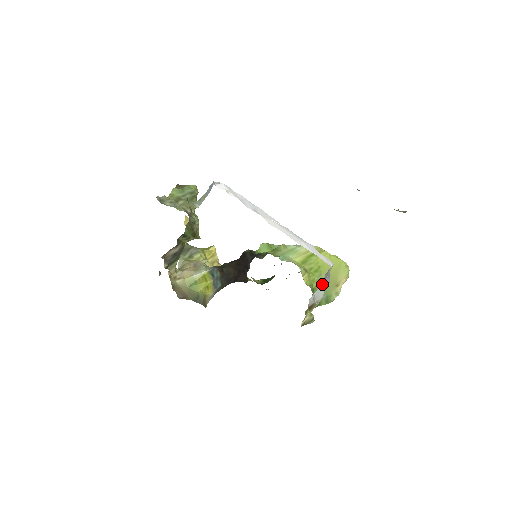
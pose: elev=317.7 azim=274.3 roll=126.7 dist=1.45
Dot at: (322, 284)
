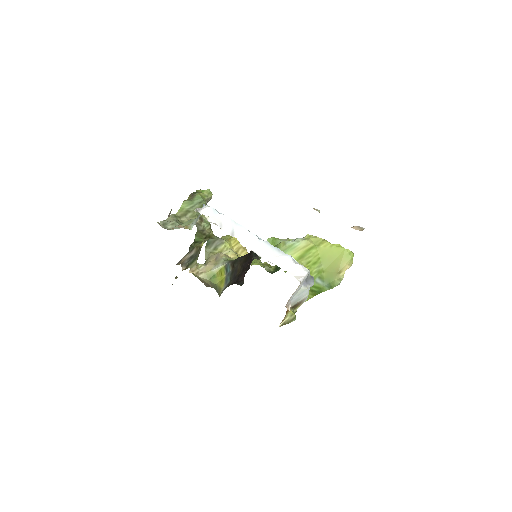
Dot at: (301, 288)
